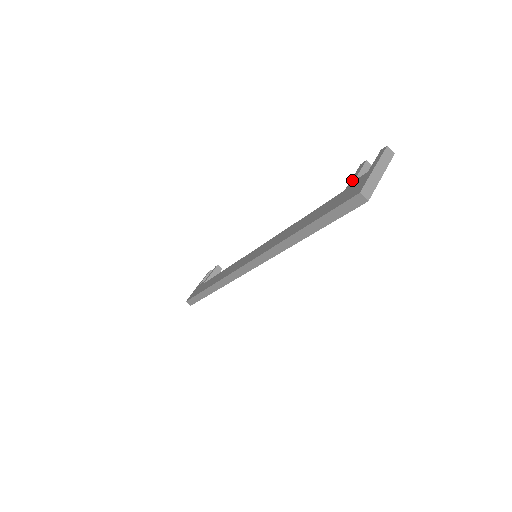
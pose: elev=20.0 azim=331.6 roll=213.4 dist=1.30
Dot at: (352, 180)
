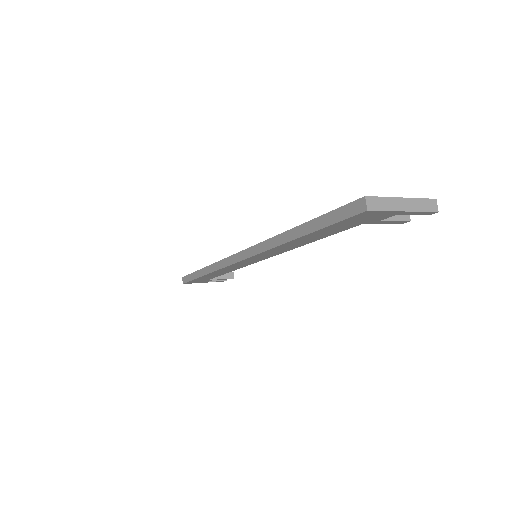
Dot at: occluded
